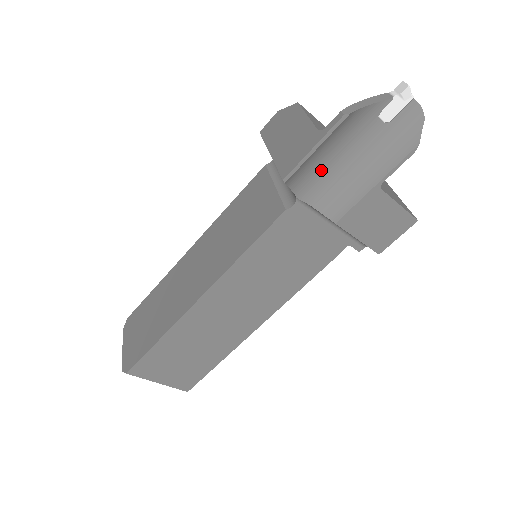
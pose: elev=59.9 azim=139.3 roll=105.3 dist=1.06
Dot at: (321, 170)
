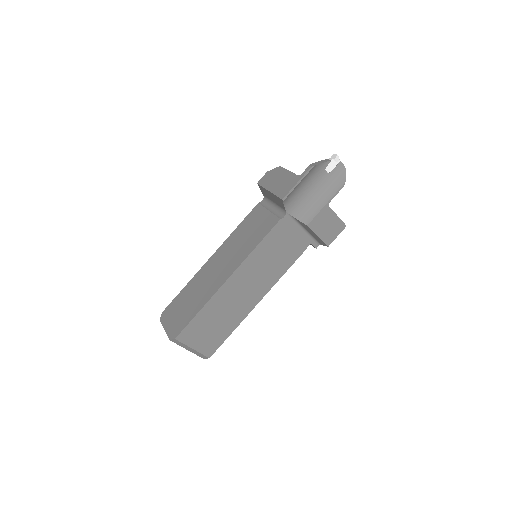
Dot at: (299, 197)
